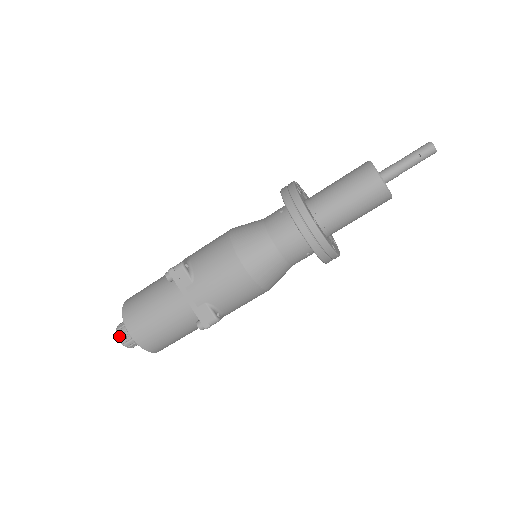
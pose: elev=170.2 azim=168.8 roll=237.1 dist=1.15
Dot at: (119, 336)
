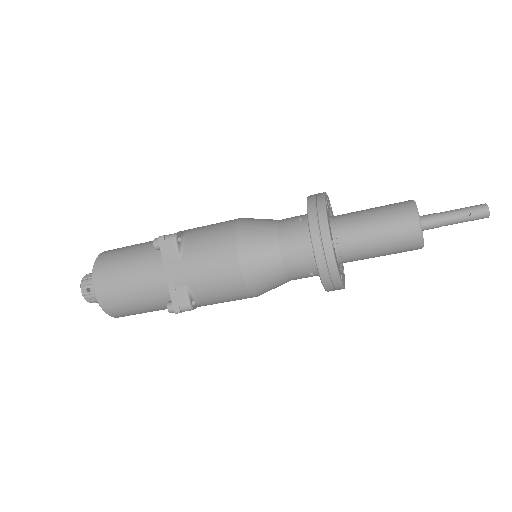
Dot at: (83, 286)
